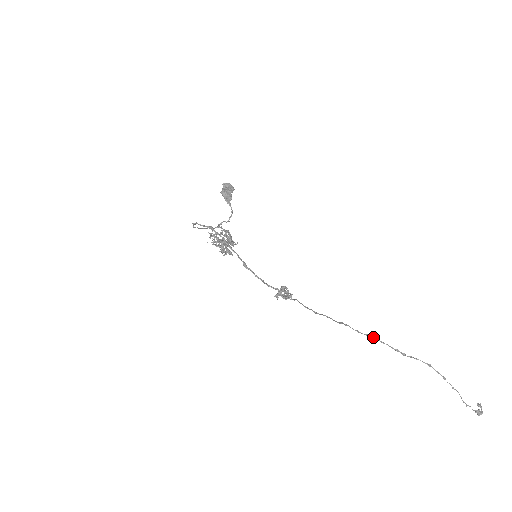
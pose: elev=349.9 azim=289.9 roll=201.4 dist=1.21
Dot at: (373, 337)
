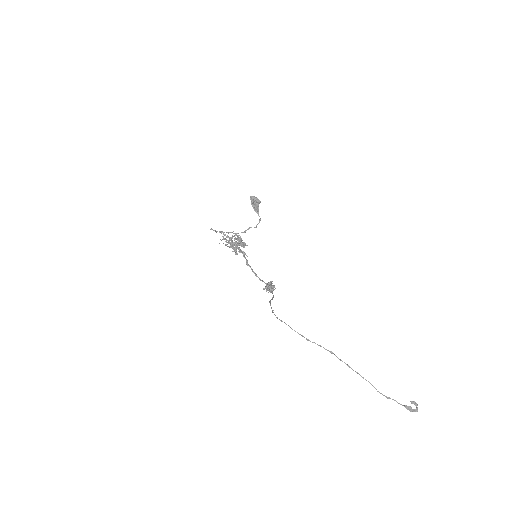
Dot at: (285, 323)
